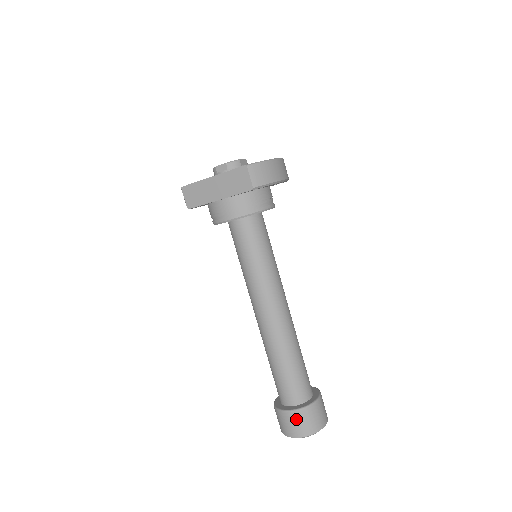
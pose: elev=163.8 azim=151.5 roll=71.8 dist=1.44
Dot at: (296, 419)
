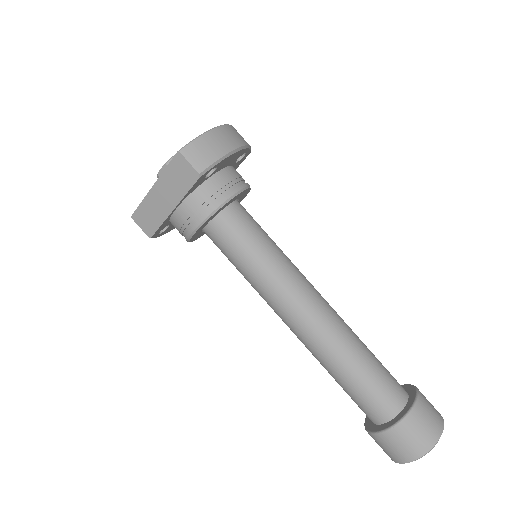
Dot at: (399, 438)
